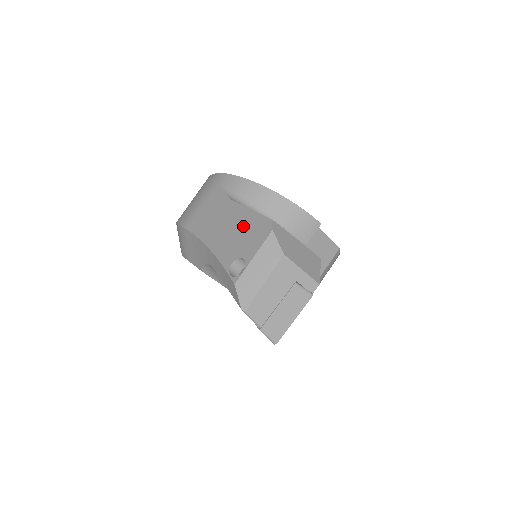
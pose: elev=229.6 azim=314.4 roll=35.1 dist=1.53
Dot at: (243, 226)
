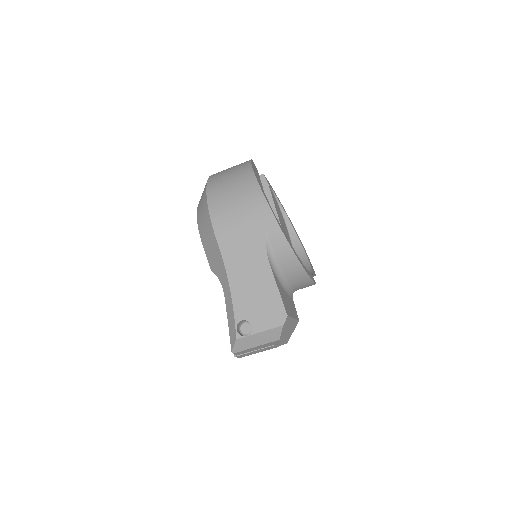
Dot at: (265, 297)
